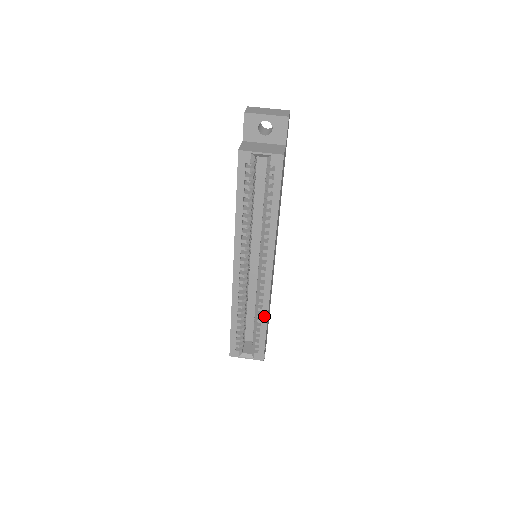
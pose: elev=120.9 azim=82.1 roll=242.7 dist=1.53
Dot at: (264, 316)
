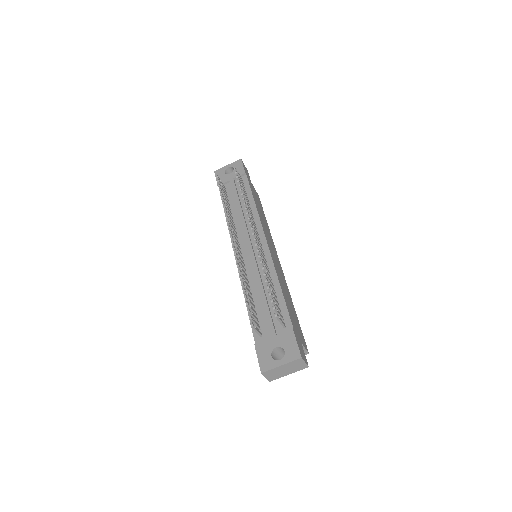
Dot at: occluded
